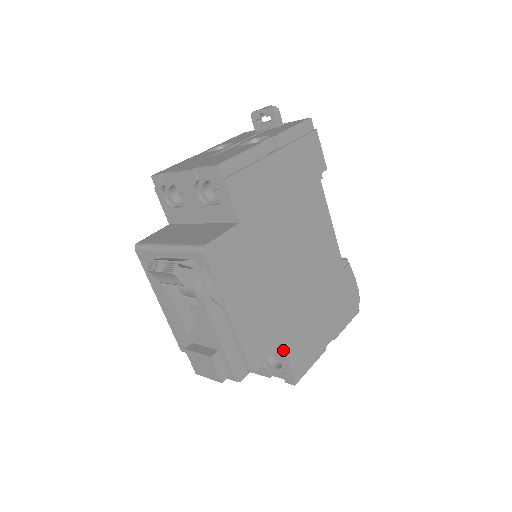
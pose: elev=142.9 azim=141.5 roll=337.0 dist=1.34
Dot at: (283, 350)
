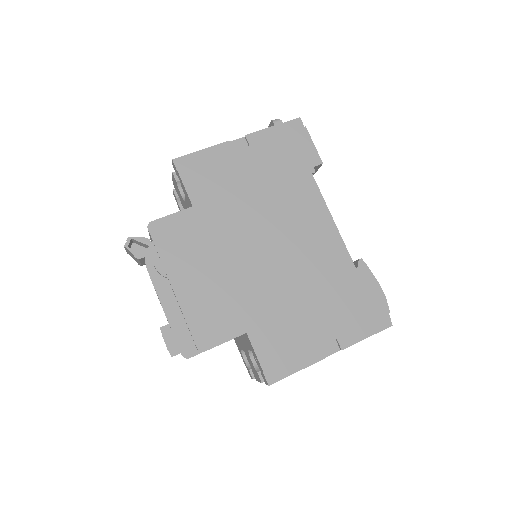
Dot at: (249, 340)
